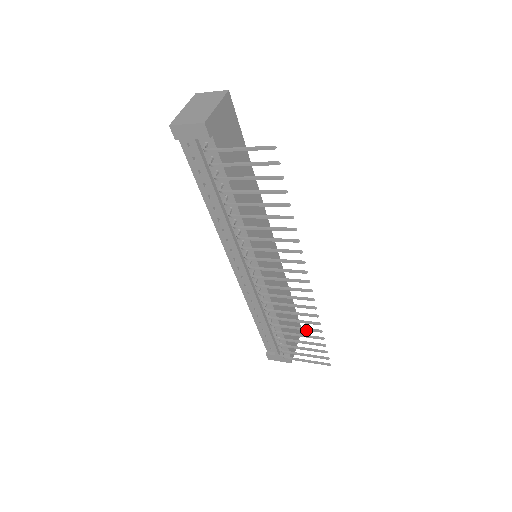
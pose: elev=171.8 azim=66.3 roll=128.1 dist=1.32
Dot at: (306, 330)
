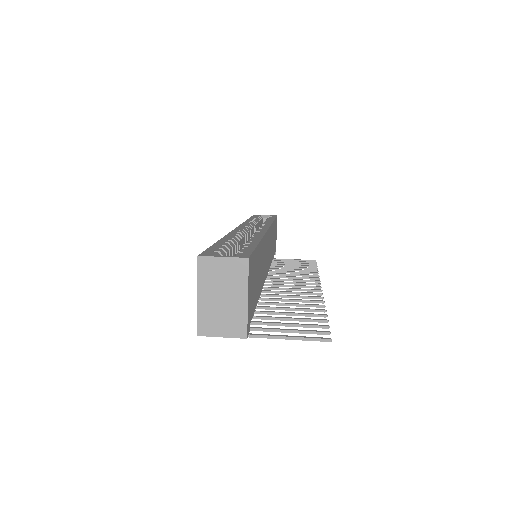
Dot at: (303, 271)
